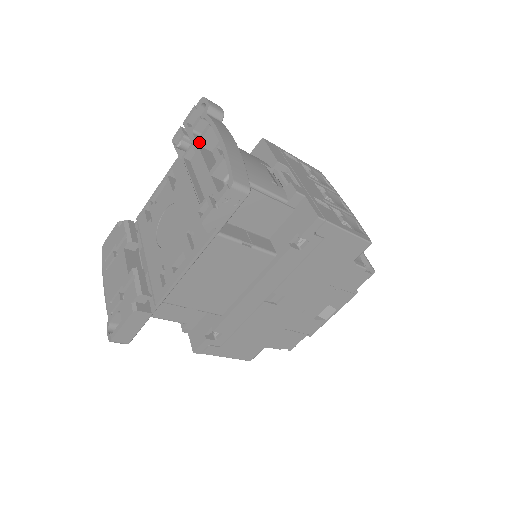
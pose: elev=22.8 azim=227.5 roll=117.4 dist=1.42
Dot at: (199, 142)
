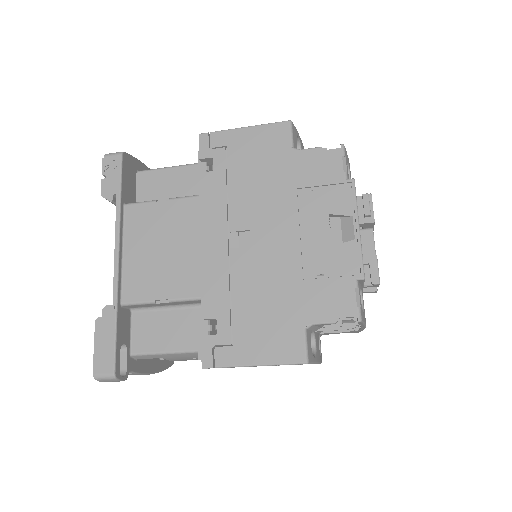
Dot at: occluded
